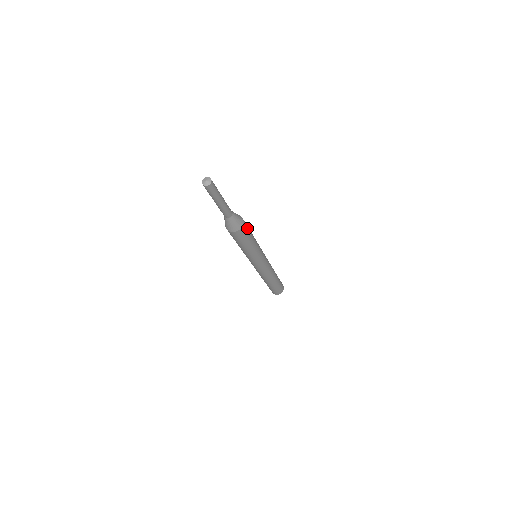
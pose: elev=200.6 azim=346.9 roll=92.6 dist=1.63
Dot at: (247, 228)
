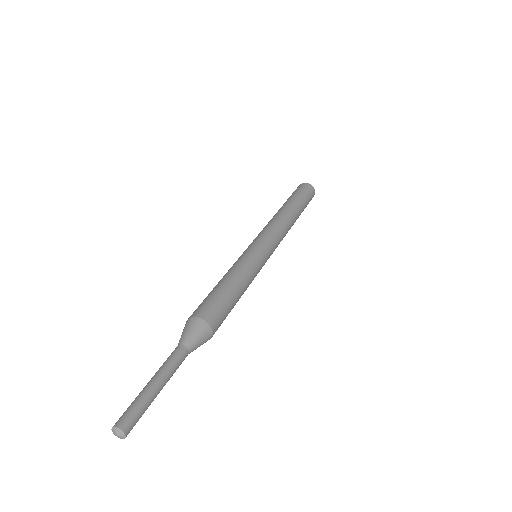
Dot at: (222, 321)
